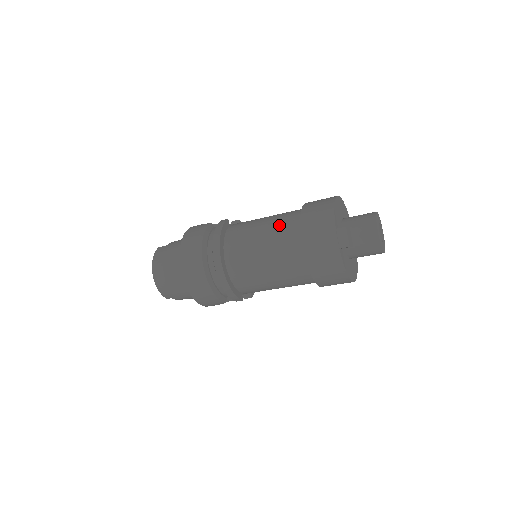
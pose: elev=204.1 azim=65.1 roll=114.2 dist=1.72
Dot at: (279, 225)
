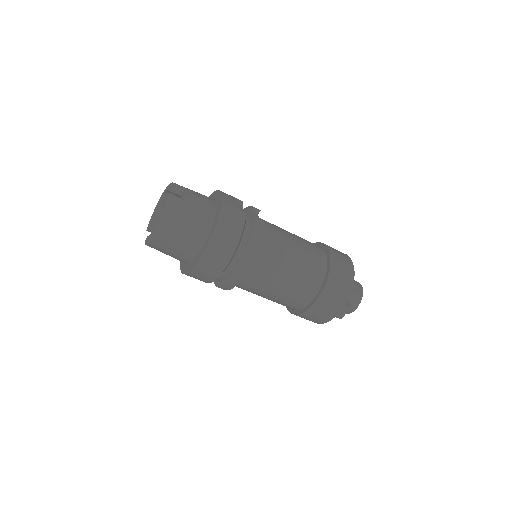
Dot at: (307, 269)
